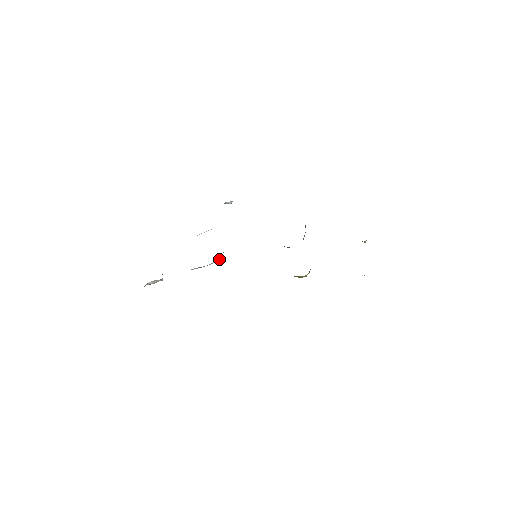
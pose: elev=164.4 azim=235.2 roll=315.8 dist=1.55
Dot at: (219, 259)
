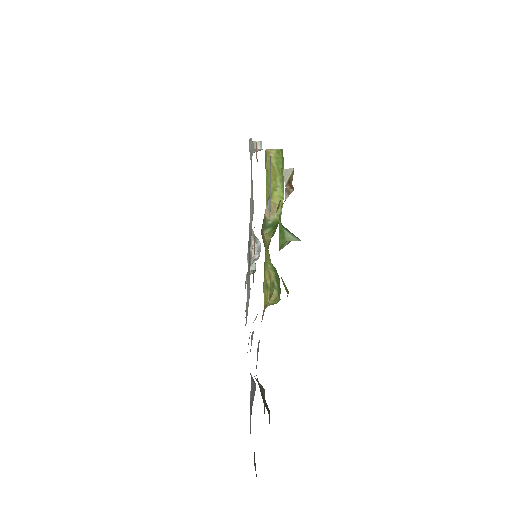
Dot at: (256, 250)
